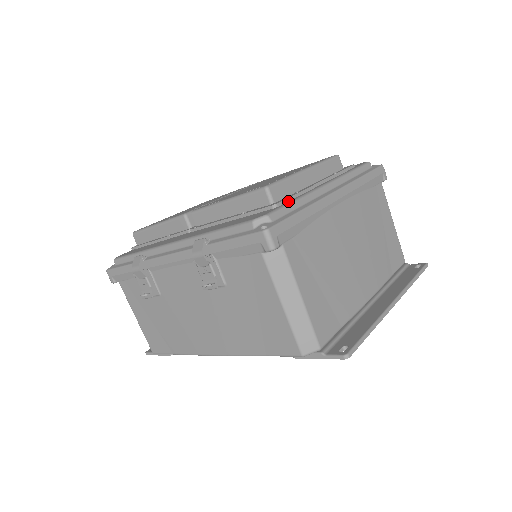
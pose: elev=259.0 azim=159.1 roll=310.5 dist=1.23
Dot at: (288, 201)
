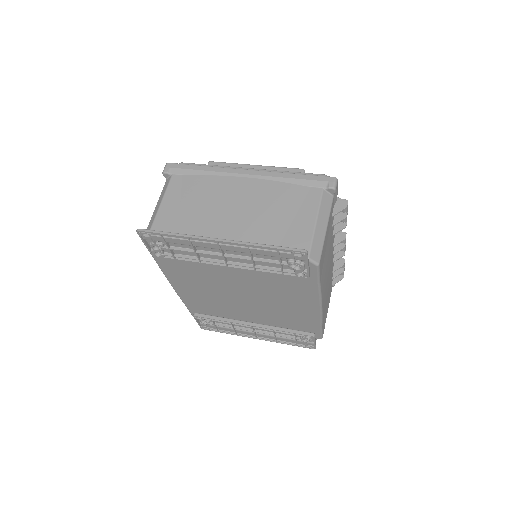
Dot at: occluded
